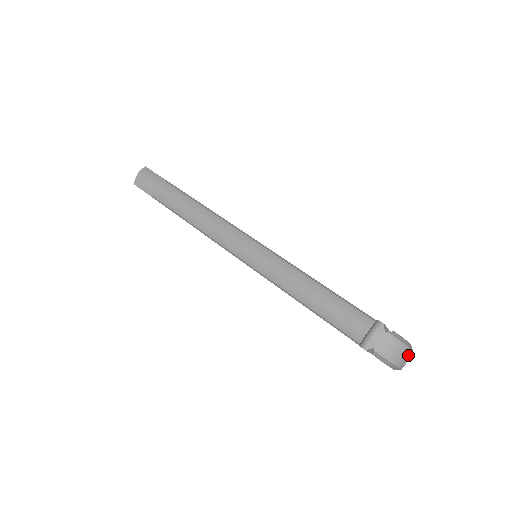
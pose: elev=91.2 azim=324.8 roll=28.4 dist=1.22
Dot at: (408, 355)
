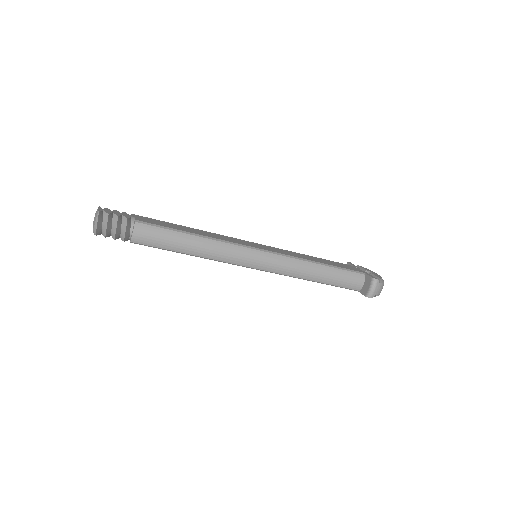
Dot at: occluded
